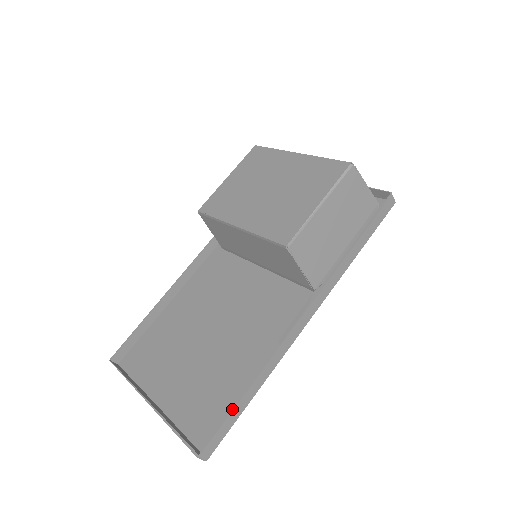
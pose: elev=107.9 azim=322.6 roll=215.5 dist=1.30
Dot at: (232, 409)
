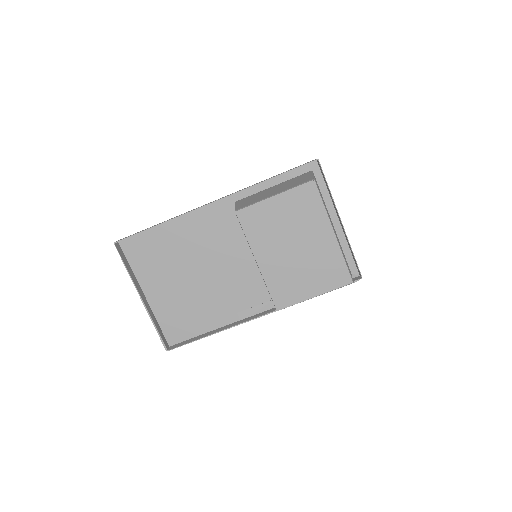
Dot at: (195, 340)
